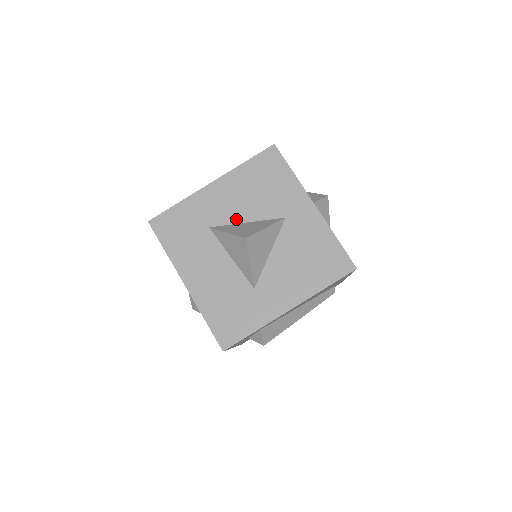
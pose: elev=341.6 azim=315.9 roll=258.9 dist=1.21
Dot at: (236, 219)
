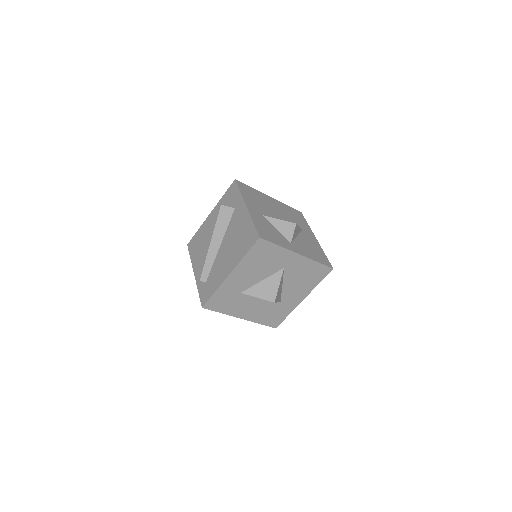
Dot at: (255, 282)
